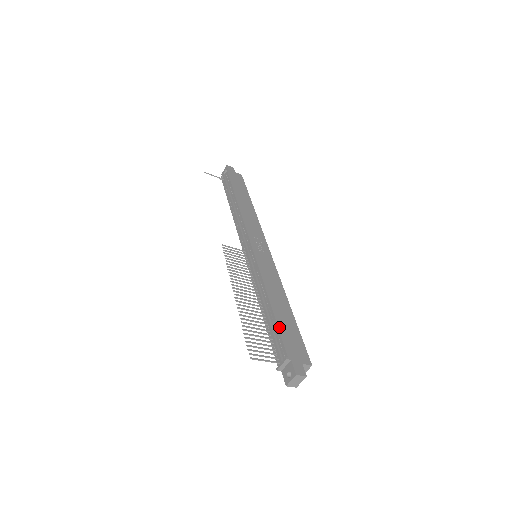
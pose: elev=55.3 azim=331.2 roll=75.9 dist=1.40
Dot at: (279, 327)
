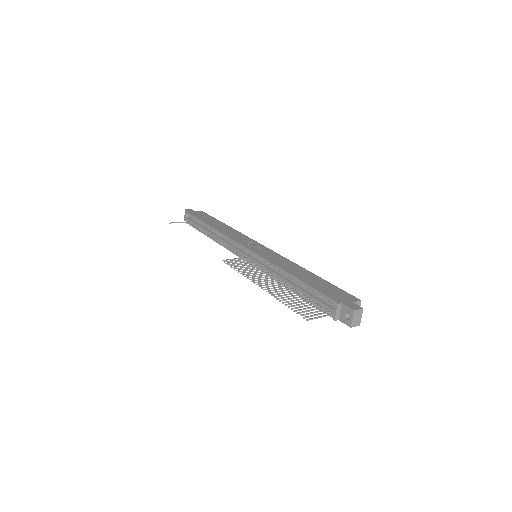
Dot at: (314, 288)
